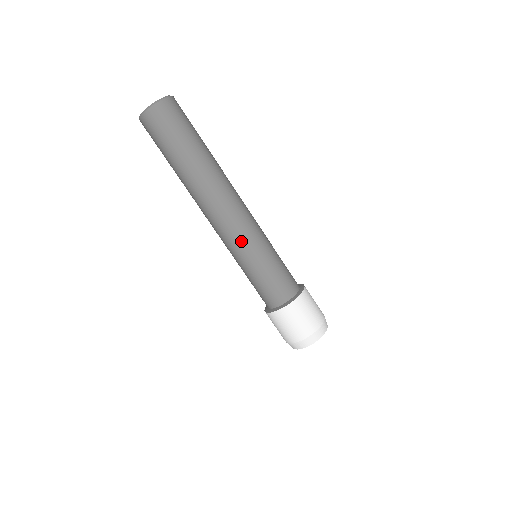
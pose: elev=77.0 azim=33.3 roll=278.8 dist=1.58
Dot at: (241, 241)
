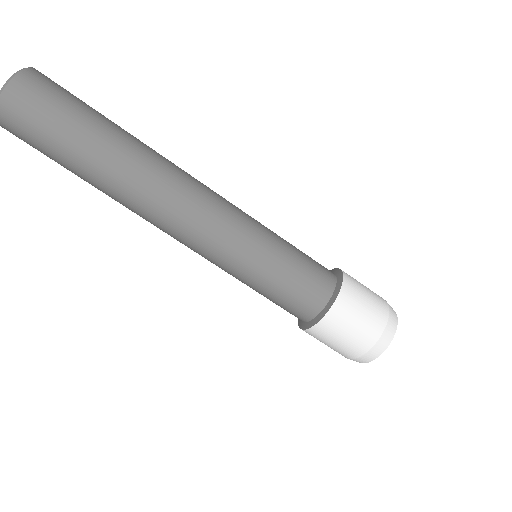
Dot at: (226, 243)
